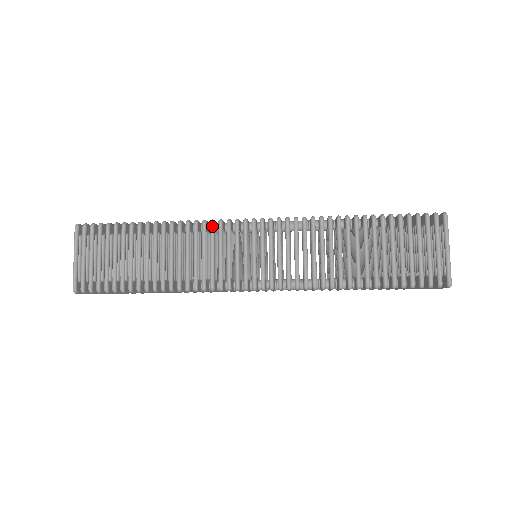
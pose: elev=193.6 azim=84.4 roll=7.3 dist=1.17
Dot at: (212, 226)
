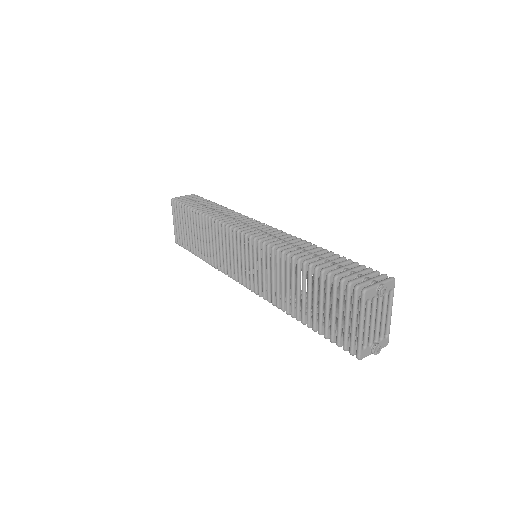
Dot at: (222, 228)
